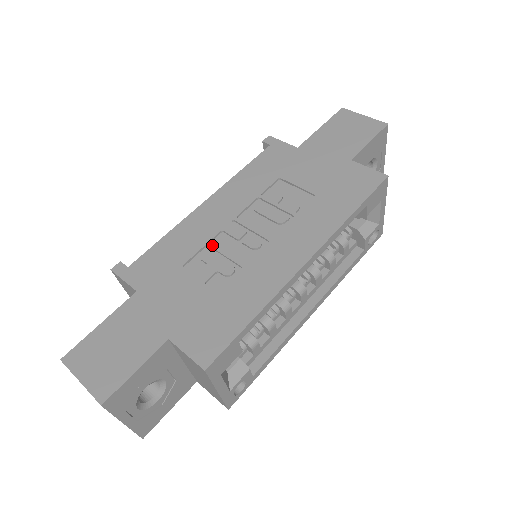
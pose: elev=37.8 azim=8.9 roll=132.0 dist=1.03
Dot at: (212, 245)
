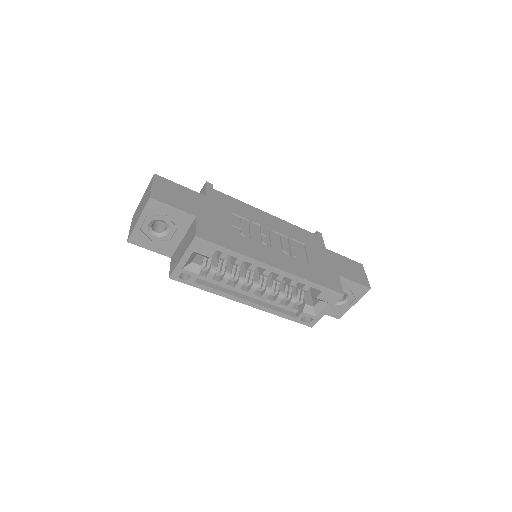
Dot at: (250, 222)
